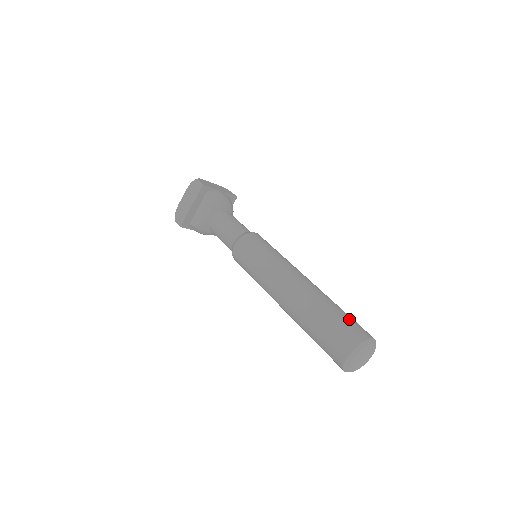
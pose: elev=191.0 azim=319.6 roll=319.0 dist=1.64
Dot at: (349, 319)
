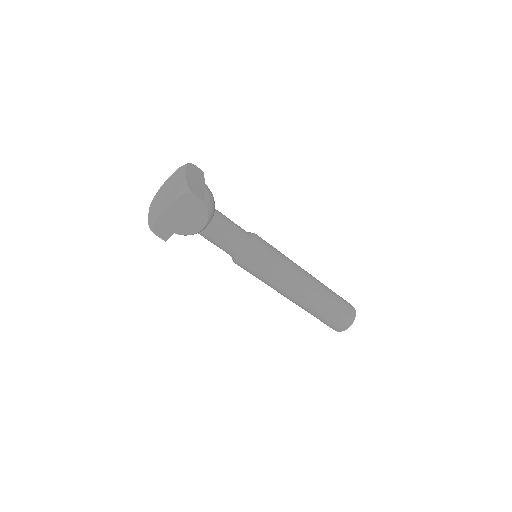
Dot at: (343, 302)
